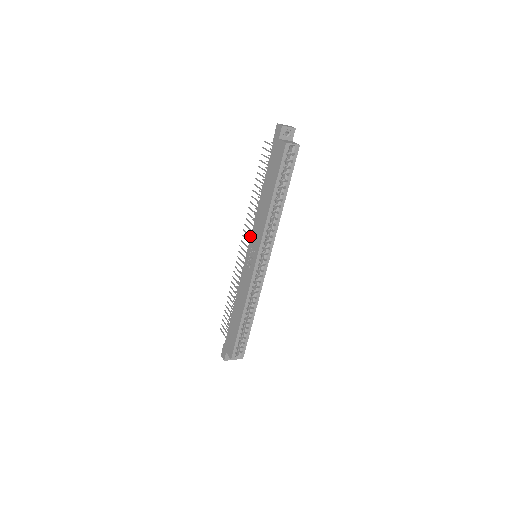
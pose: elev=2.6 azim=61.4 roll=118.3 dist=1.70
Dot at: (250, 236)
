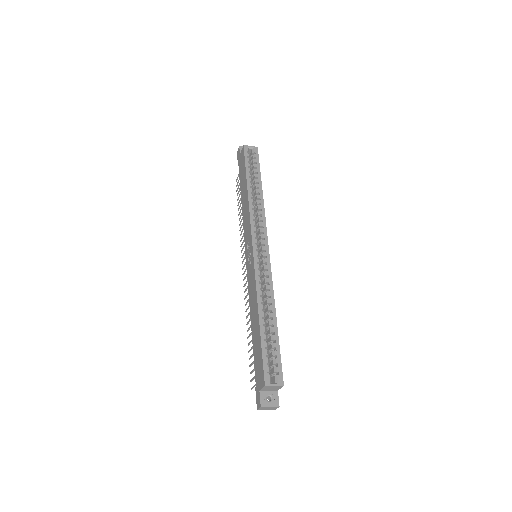
Dot at: occluded
